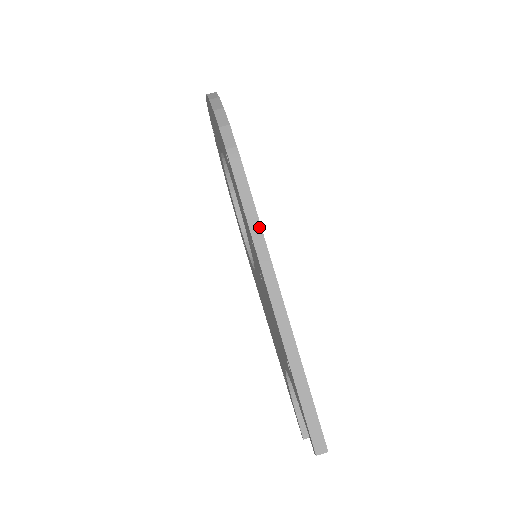
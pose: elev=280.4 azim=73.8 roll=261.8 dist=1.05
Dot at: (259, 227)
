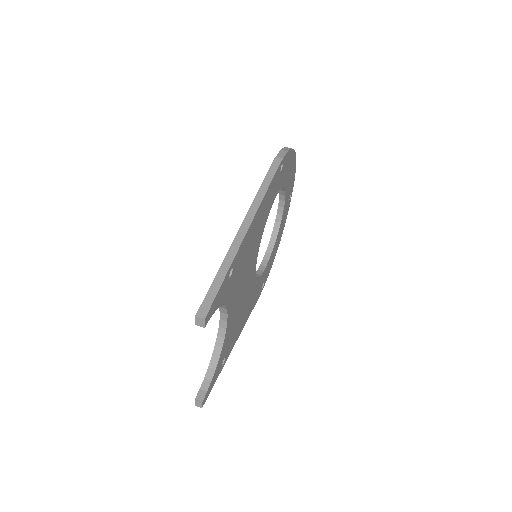
Dot at: (264, 193)
